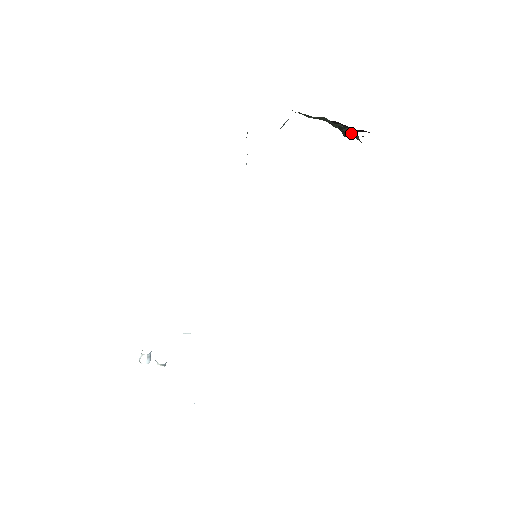
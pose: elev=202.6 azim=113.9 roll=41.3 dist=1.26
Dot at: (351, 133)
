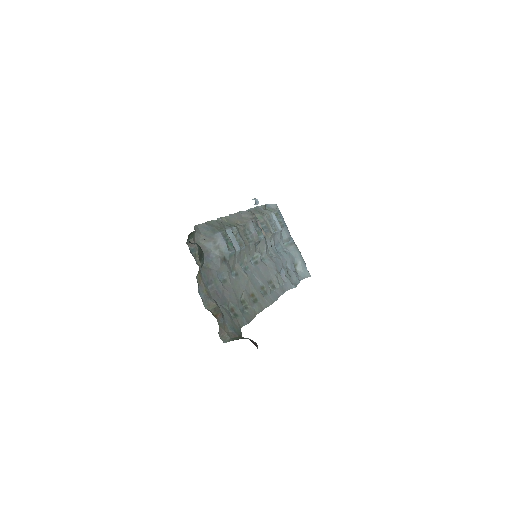
Dot at: occluded
